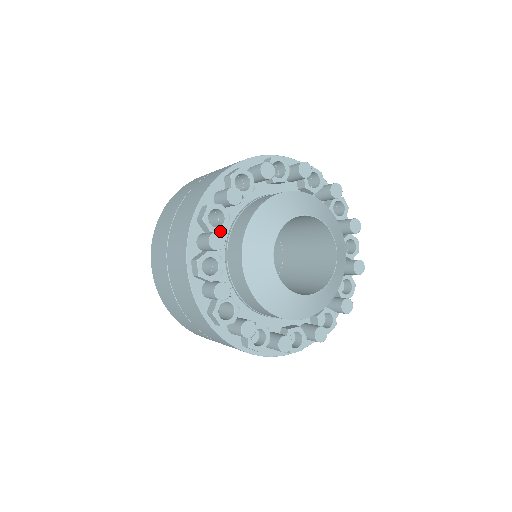
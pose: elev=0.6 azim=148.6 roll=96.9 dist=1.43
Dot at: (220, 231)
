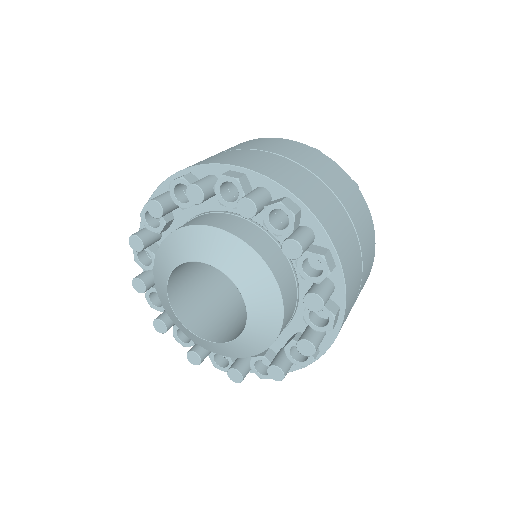
Dot at: occluded
